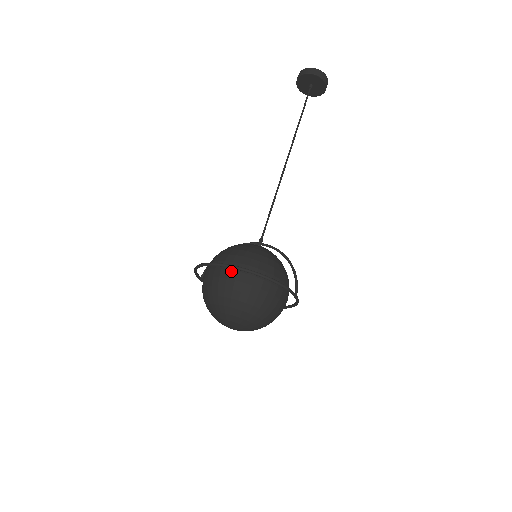
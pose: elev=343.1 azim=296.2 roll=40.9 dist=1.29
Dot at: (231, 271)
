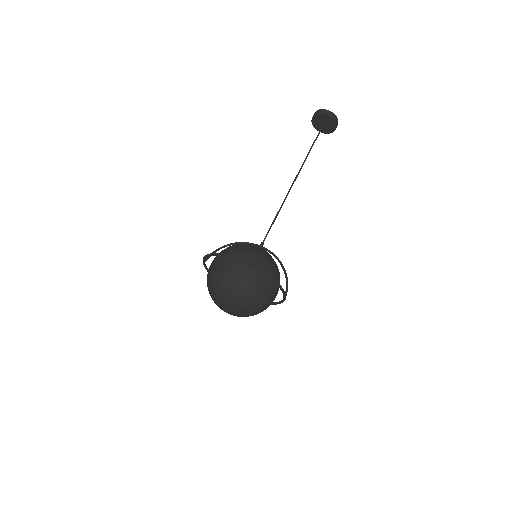
Dot at: (245, 267)
